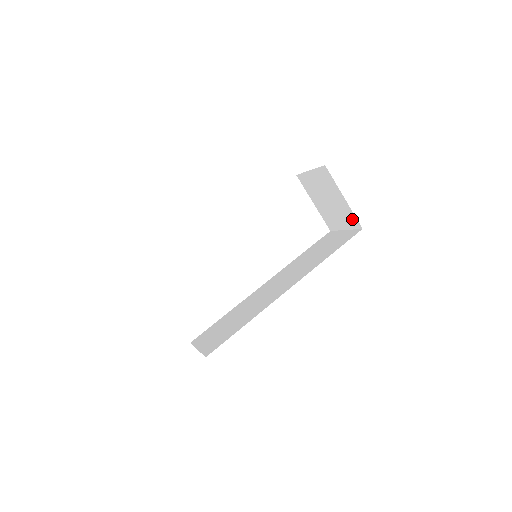
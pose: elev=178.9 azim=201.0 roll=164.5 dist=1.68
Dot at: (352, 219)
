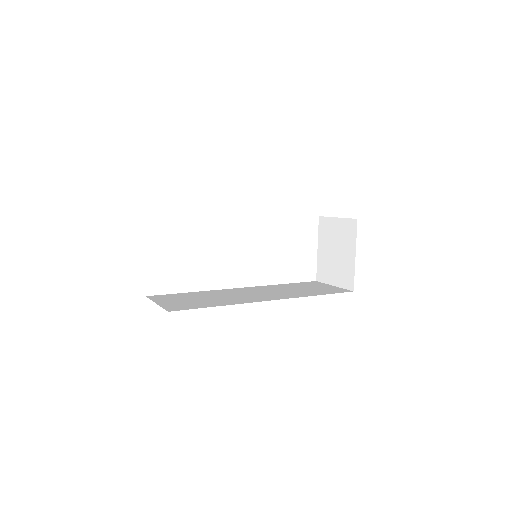
Dot at: (349, 278)
